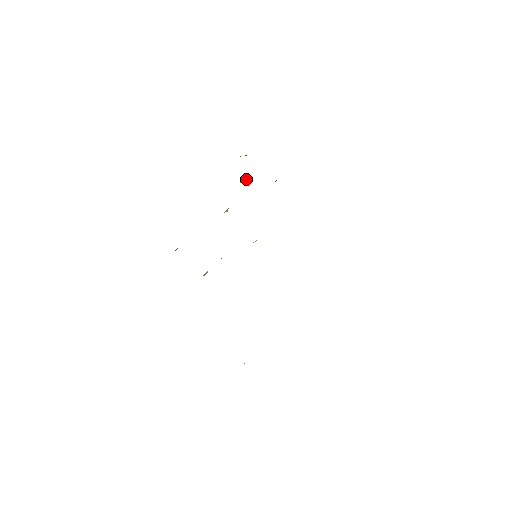
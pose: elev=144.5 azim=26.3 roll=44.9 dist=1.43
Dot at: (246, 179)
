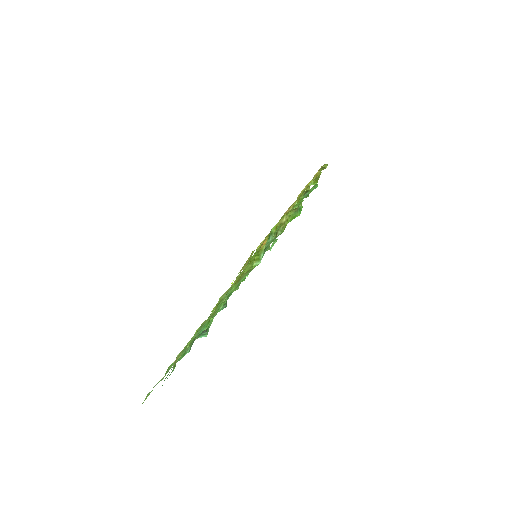
Dot at: (309, 189)
